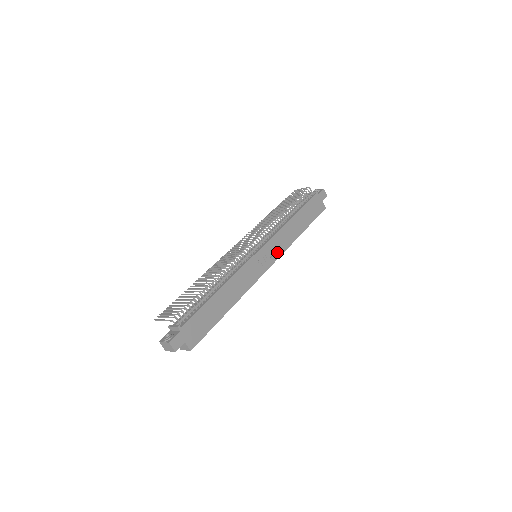
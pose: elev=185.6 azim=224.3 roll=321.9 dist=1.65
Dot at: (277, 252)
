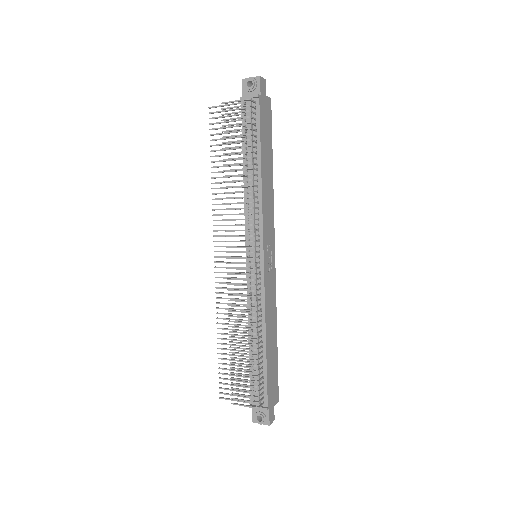
Dot at: (271, 230)
